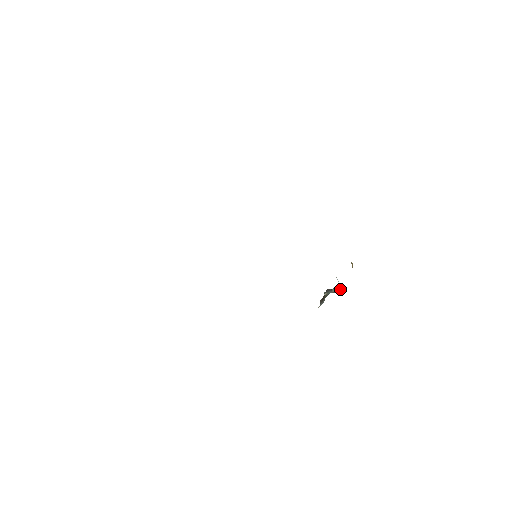
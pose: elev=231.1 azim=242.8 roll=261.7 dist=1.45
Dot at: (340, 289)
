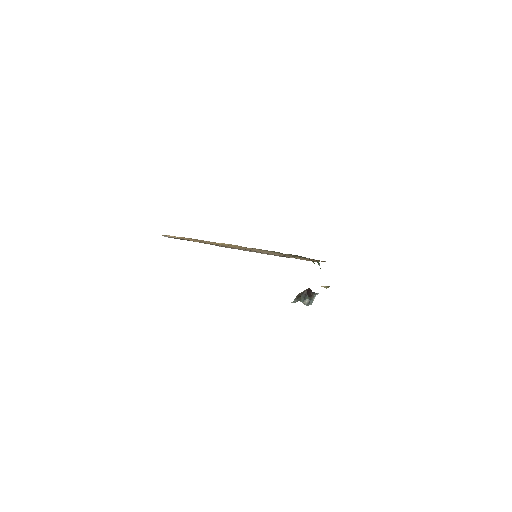
Dot at: (314, 298)
